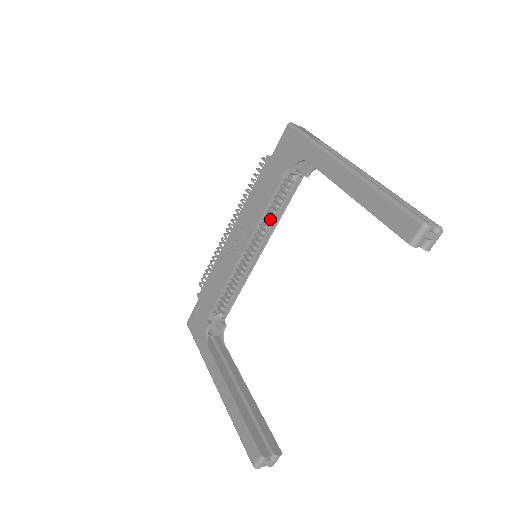
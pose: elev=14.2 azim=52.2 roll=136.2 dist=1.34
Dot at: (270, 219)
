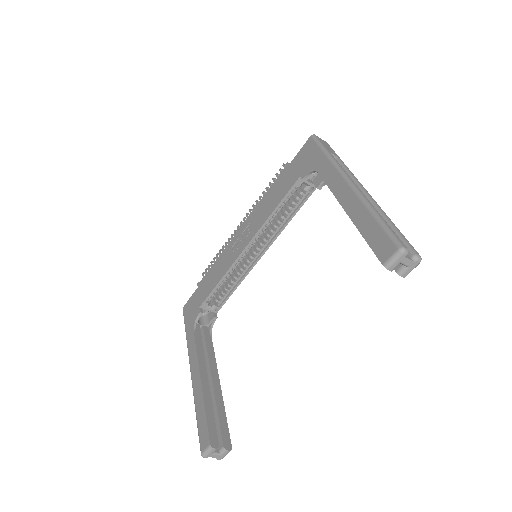
Dot at: (277, 224)
